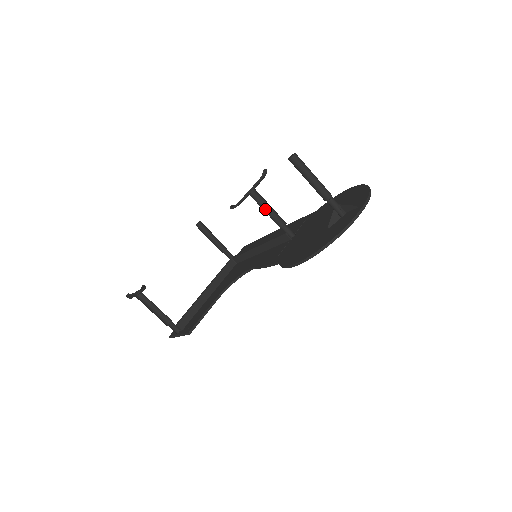
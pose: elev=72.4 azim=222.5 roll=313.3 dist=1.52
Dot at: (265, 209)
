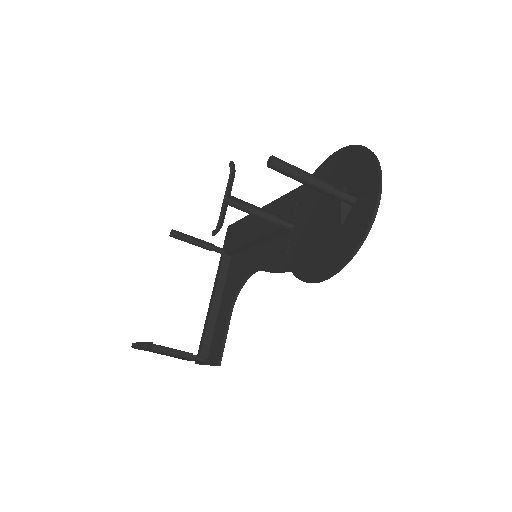
Dot at: (250, 211)
